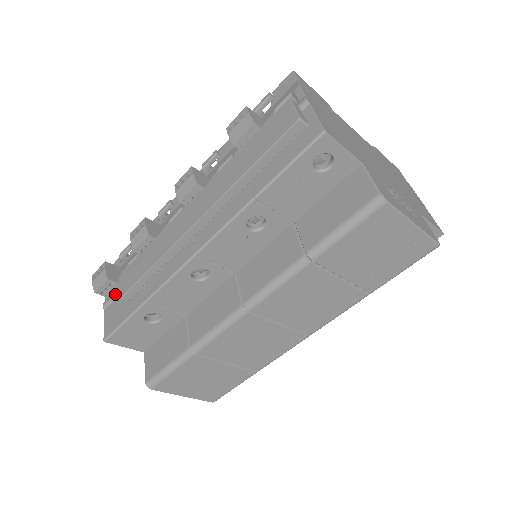
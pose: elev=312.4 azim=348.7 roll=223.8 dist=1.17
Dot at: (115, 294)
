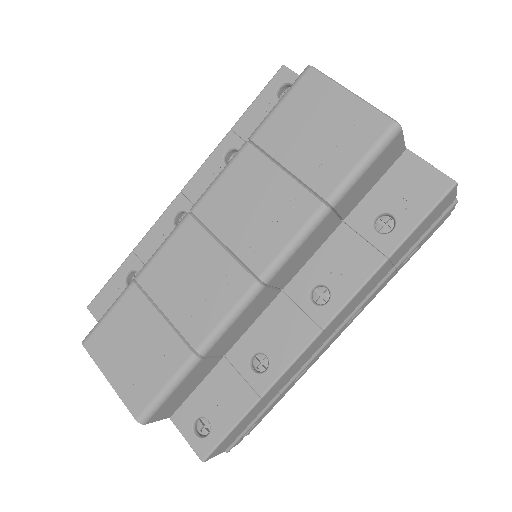
Dot at: occluded
